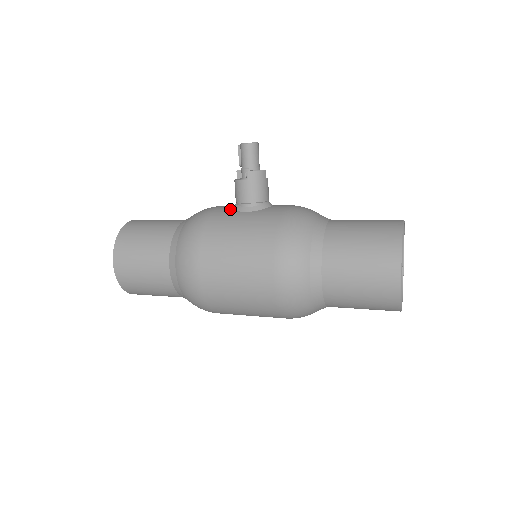
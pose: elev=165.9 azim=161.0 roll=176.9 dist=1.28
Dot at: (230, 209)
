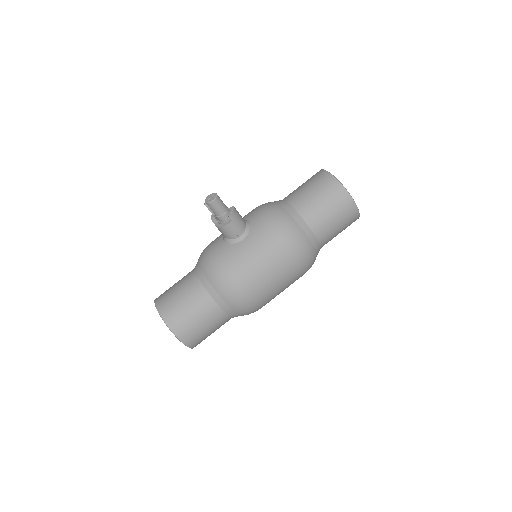
Dot at: (229, 246)
